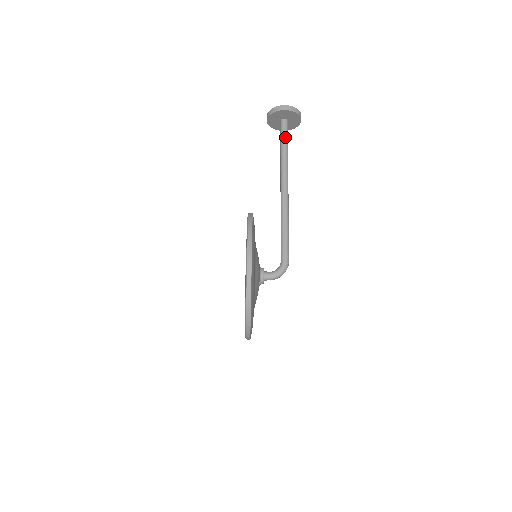
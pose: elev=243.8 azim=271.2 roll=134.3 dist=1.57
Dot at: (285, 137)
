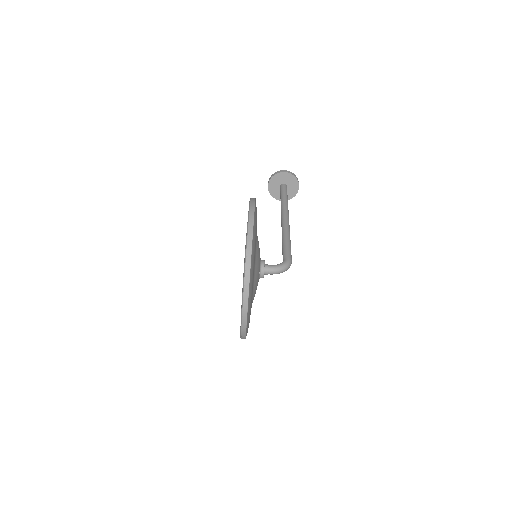
Dot at: (285, 192)
